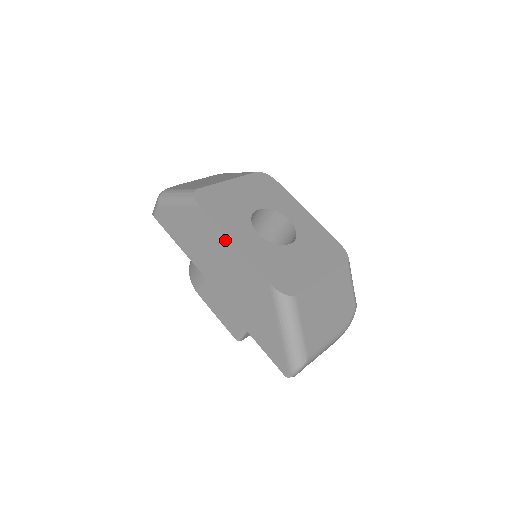
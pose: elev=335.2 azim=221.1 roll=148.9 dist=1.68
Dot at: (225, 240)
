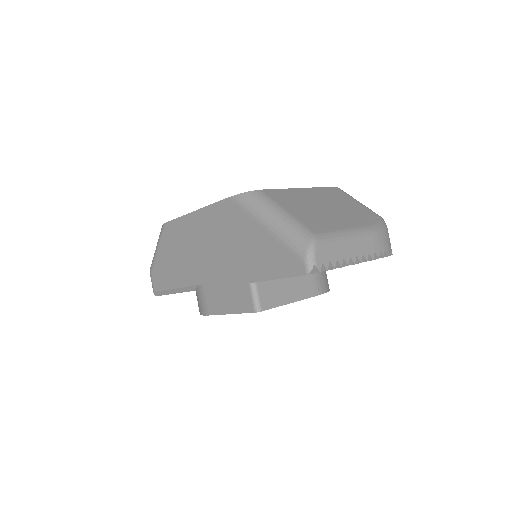
Dot at: (189, 219)
